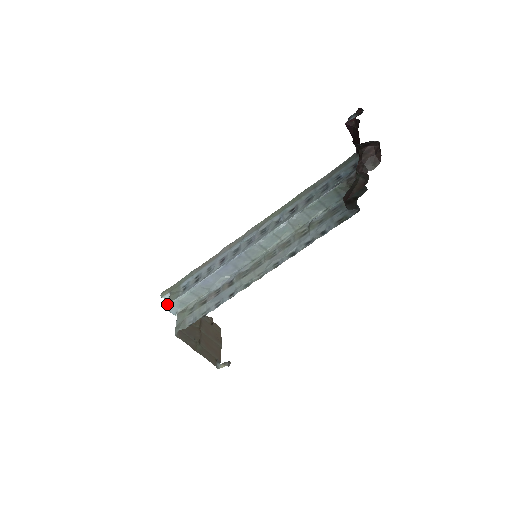
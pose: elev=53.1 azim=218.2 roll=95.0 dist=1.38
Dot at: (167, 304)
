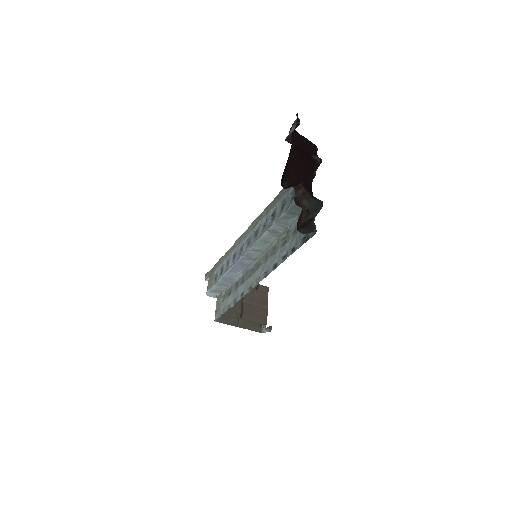
Dot at: (206, 292)
